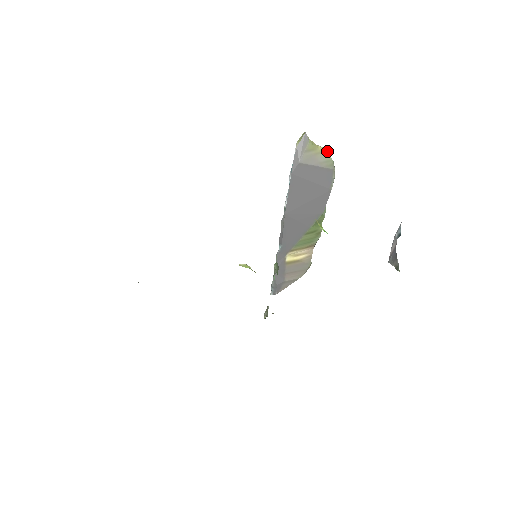
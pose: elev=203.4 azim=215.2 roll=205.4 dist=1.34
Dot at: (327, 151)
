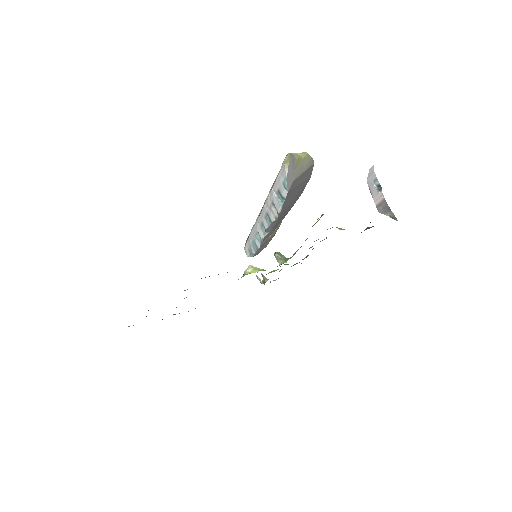
Dot at: (307, 154)
